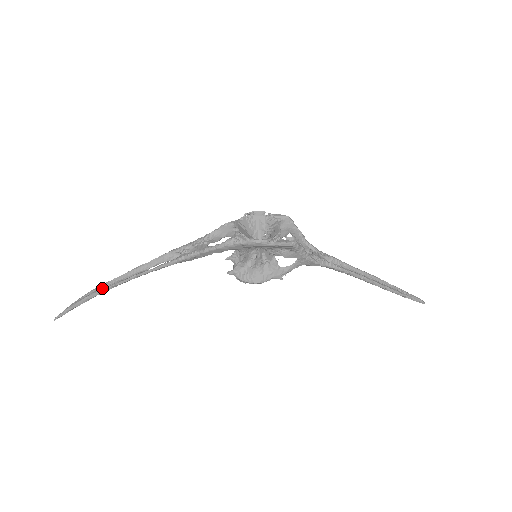
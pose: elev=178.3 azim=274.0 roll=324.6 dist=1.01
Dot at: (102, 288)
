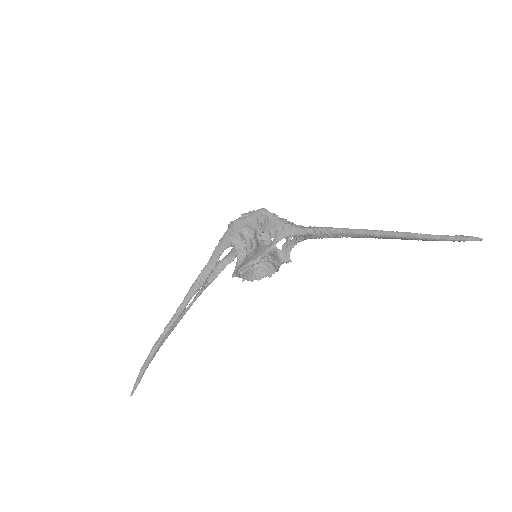
Dot at: (158, 340)
